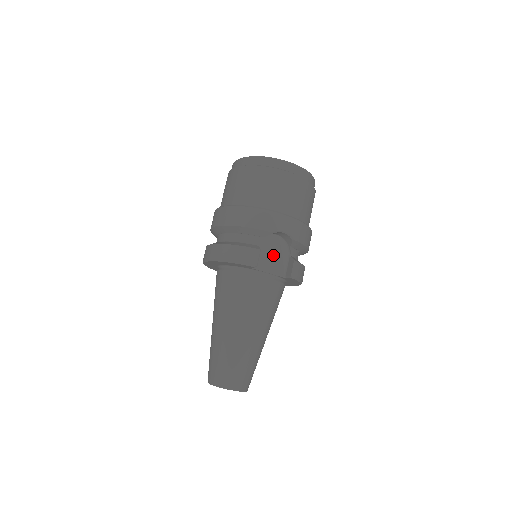
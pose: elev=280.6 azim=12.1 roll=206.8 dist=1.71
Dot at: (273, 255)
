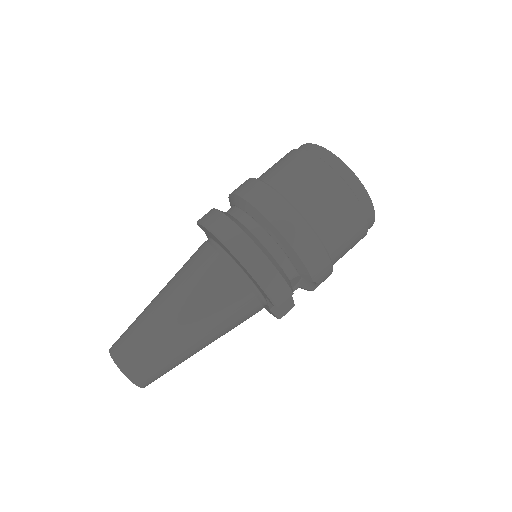
Dot at: occluded
